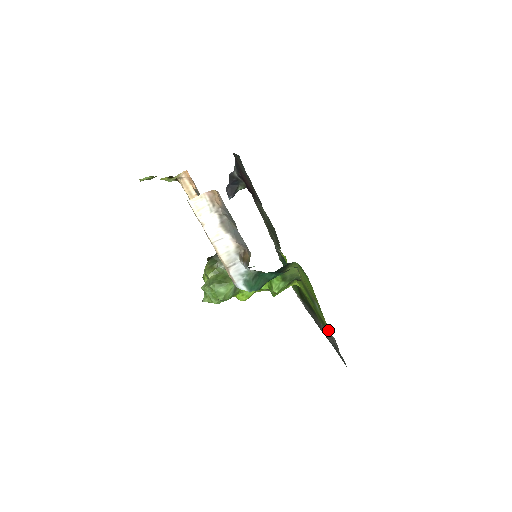
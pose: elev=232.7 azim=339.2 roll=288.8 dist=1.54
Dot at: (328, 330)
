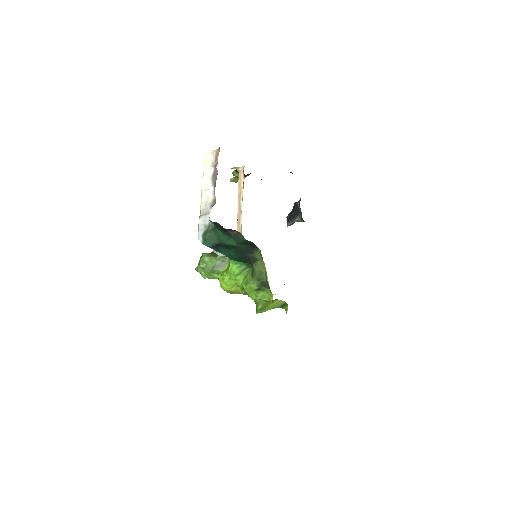
Dot at: occluded
